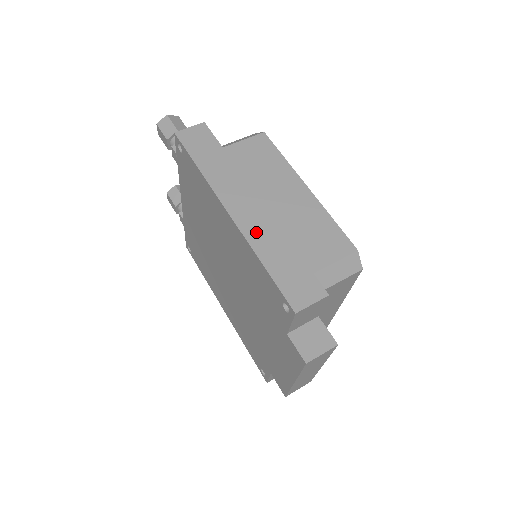
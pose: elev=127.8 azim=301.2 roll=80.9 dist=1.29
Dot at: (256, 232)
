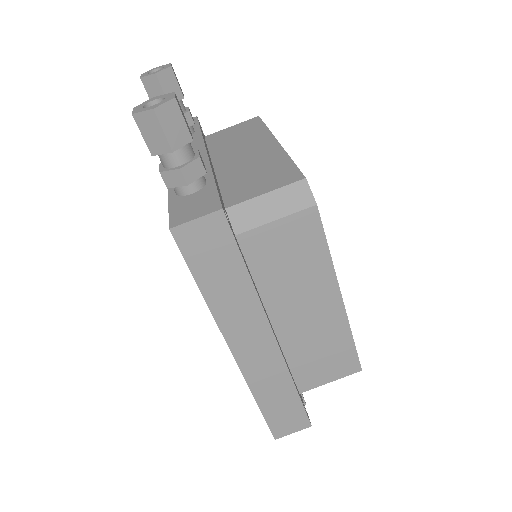
Dot at: (259, 374)
